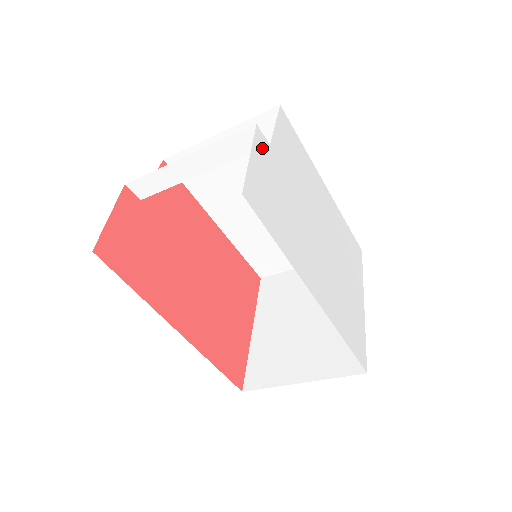
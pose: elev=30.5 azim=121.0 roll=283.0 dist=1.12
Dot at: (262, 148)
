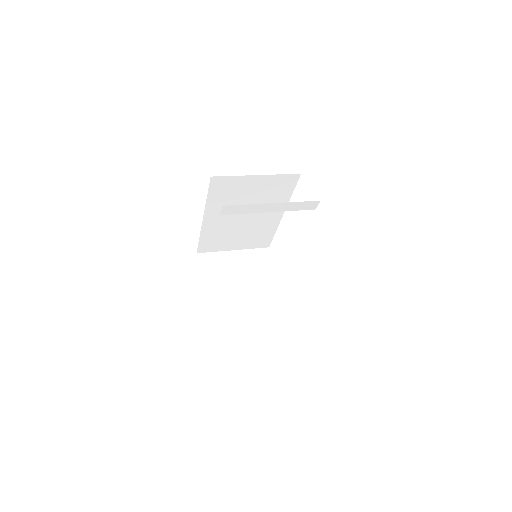
Dot at: occluded
